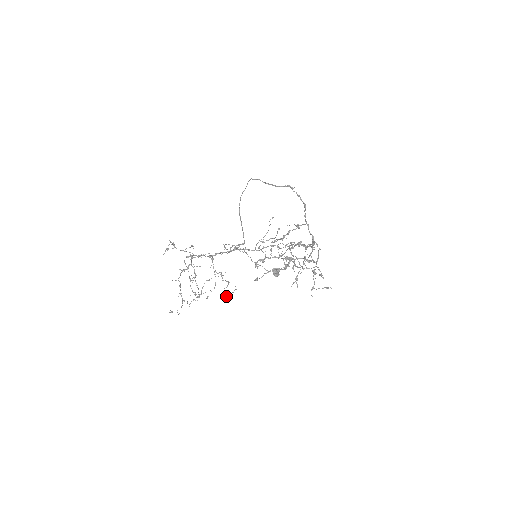
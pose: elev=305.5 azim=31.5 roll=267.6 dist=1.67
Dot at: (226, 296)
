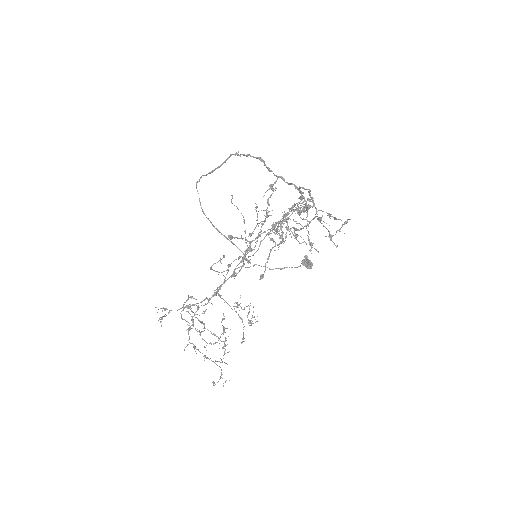
Dot at: (251, 322)
